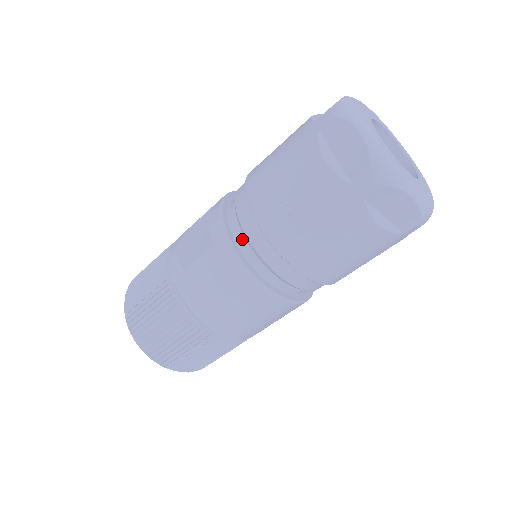
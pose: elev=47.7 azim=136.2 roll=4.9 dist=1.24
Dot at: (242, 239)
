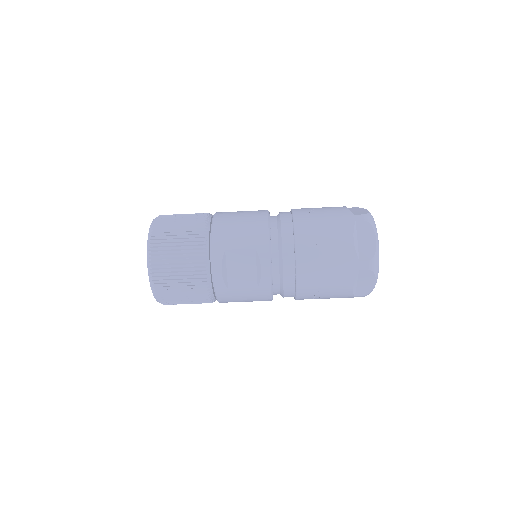
Dot at: (278, 287)
